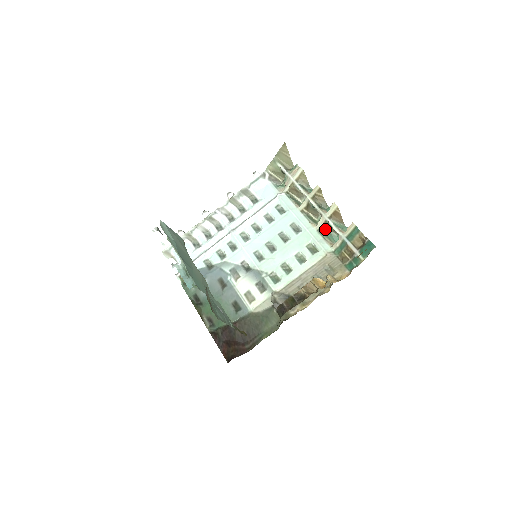
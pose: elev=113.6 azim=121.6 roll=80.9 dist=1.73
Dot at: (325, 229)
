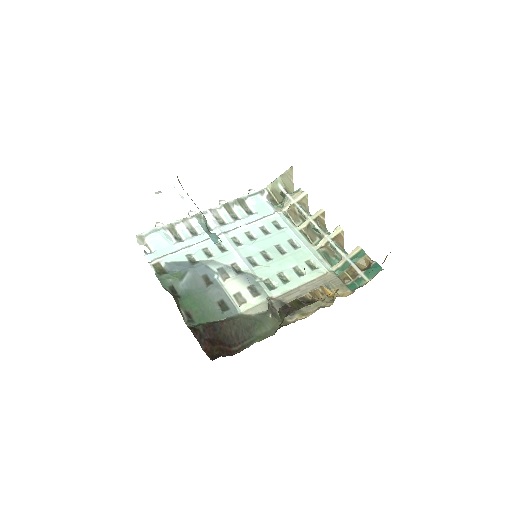
Dot at: (325, 250)
